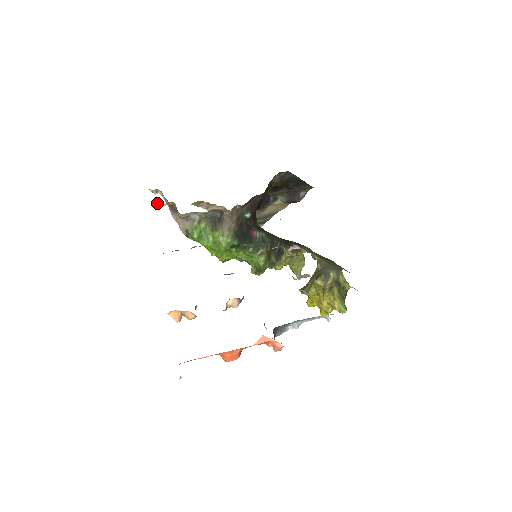
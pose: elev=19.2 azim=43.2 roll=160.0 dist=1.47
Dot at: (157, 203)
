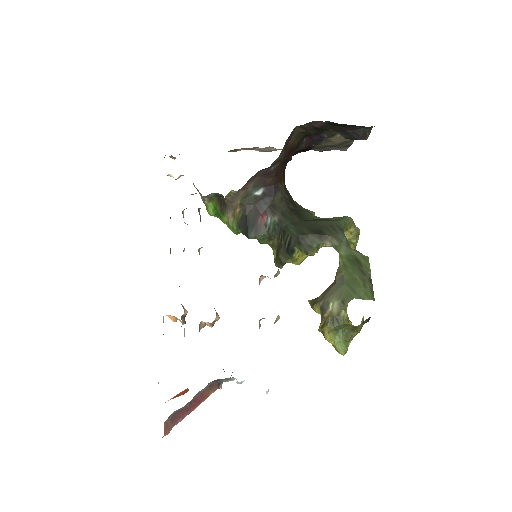
Dot at: (171, 176)
